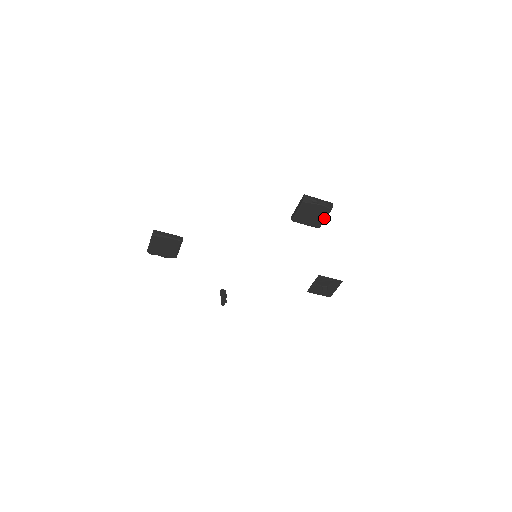
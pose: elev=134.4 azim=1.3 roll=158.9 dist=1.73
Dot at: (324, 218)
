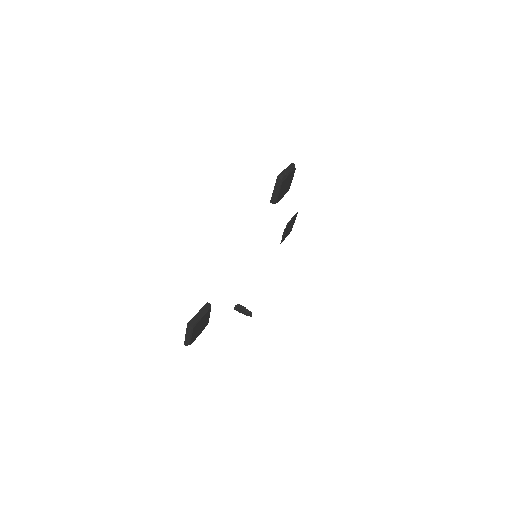
Dot at: occluded
